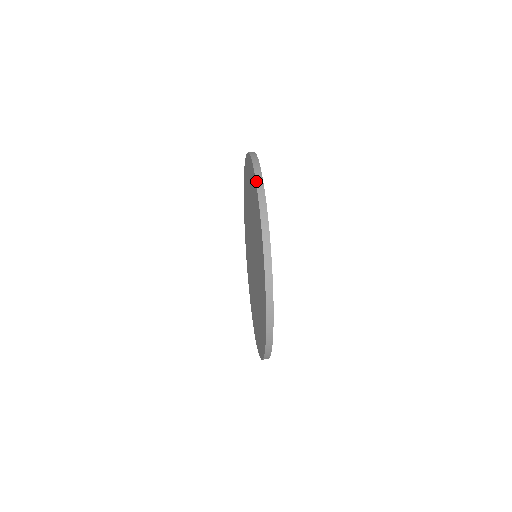
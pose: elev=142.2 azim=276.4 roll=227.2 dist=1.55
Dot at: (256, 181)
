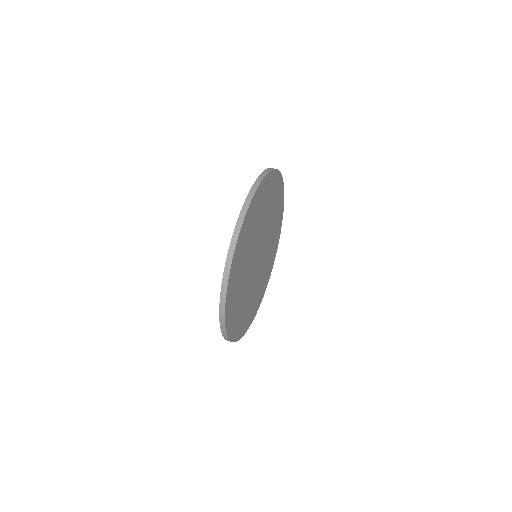
Dot at: (232, 236)
